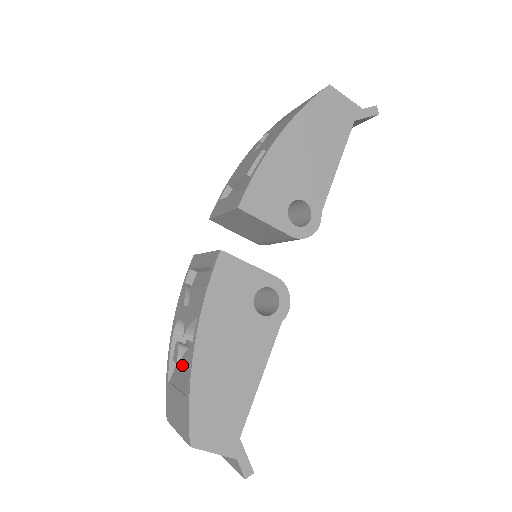
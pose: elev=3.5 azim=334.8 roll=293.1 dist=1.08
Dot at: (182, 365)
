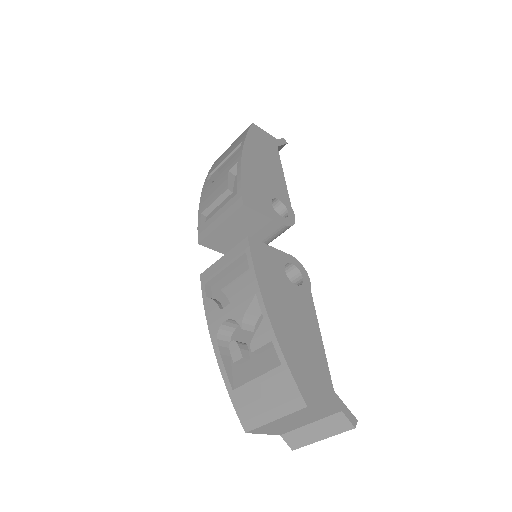
Dot at: (255, 348)
